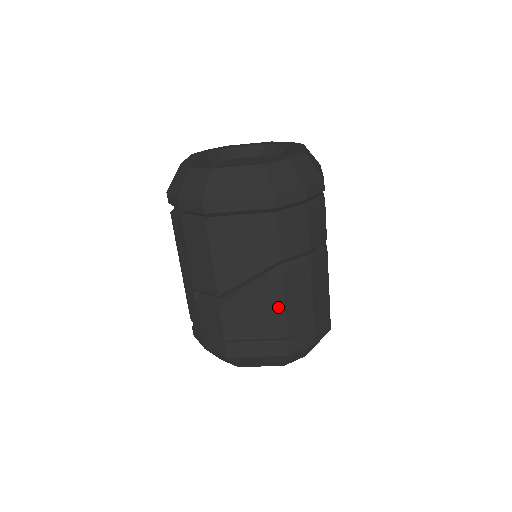
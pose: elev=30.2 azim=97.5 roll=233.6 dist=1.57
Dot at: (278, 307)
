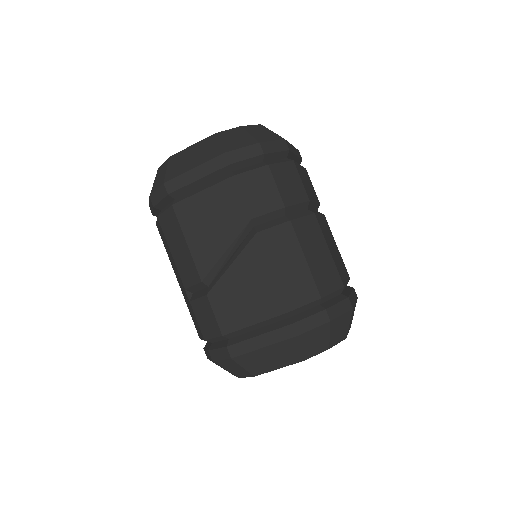
Dot at: (265, 275)
